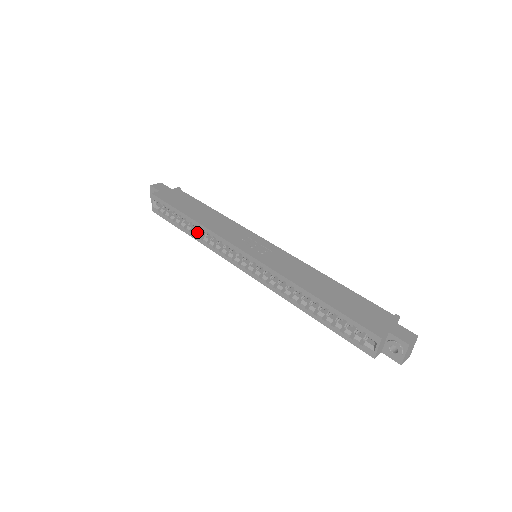
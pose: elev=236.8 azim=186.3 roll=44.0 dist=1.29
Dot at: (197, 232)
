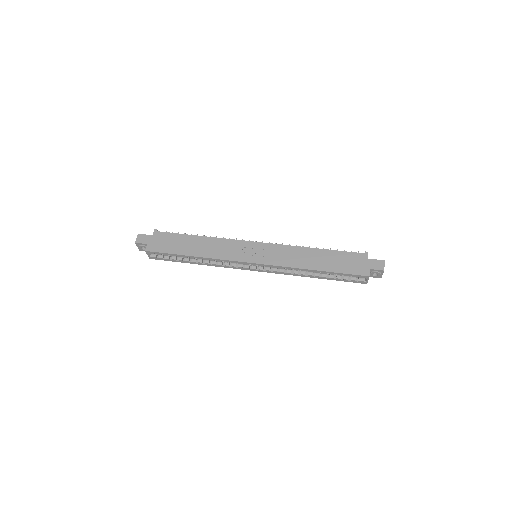
Dot at: (202, 260)
